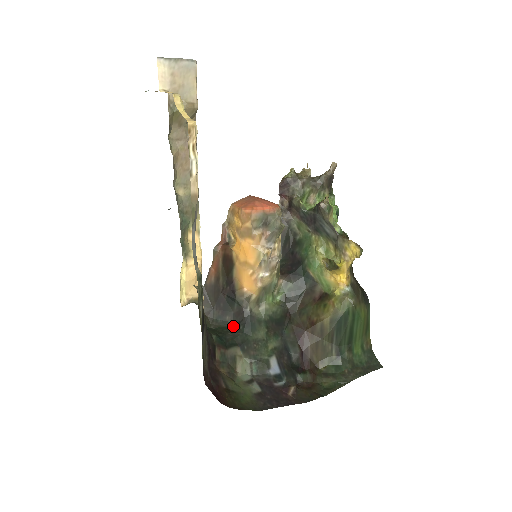
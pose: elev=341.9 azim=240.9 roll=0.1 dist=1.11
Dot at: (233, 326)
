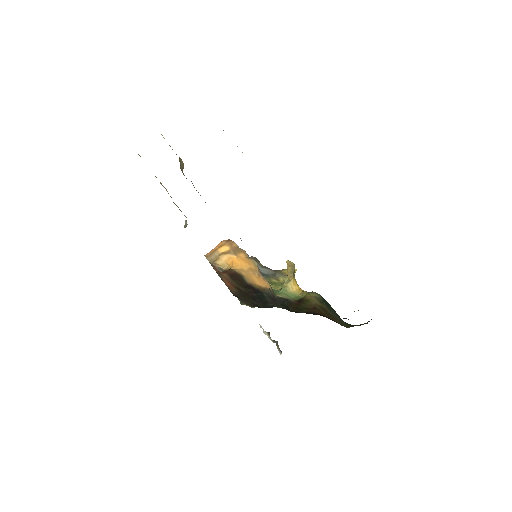
Dot at: occluded
